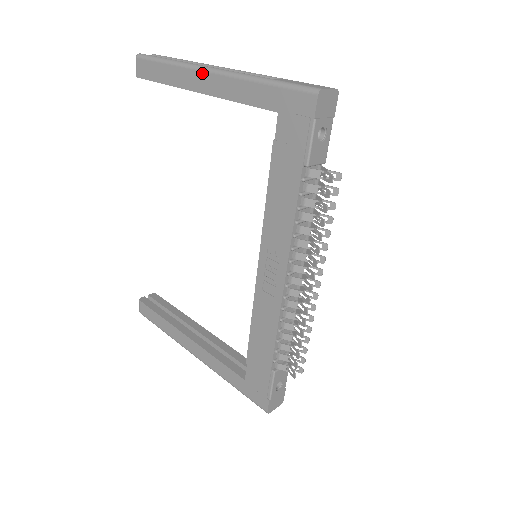
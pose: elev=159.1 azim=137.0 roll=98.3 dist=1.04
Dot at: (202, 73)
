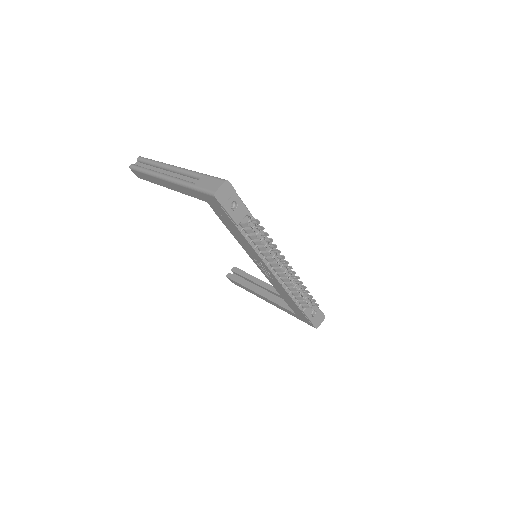
Dot at: (163, 181)
